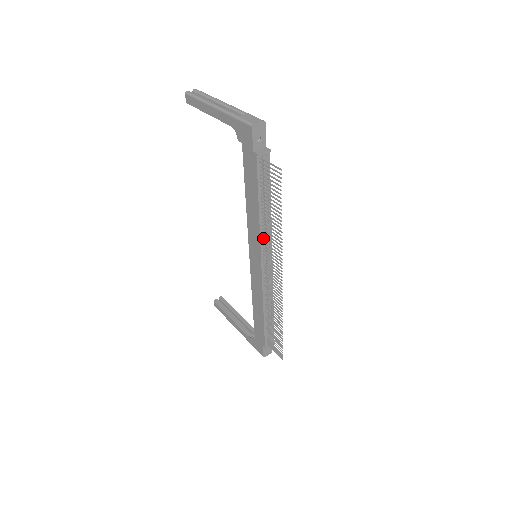
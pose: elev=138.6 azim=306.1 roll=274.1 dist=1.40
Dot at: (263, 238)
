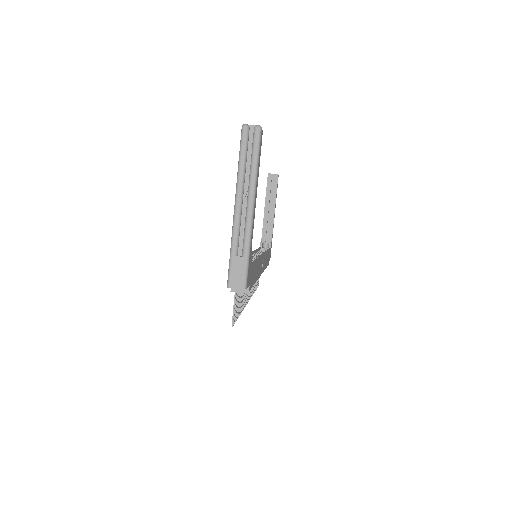
Dot at: occluded
